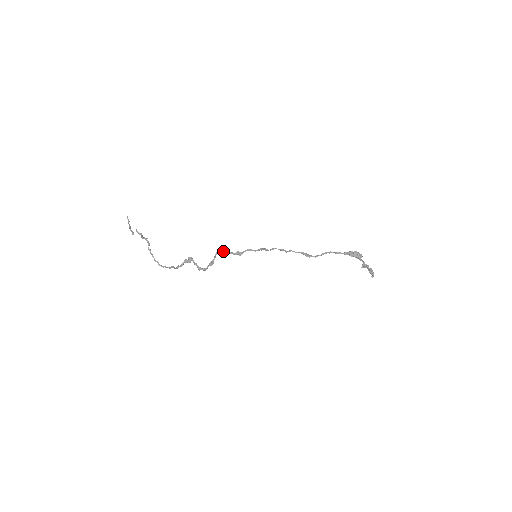
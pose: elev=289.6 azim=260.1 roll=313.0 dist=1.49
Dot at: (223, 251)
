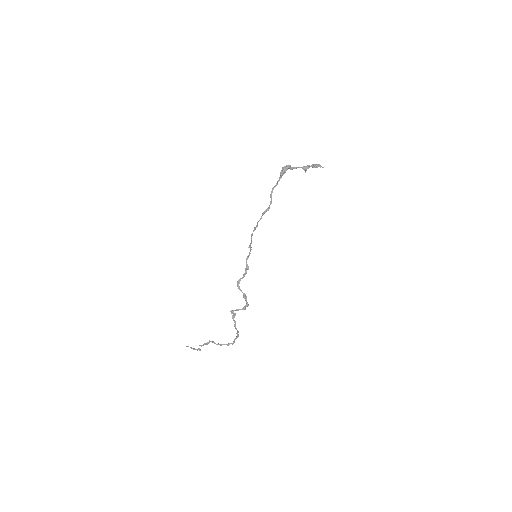
Dot at: (239, 281)
